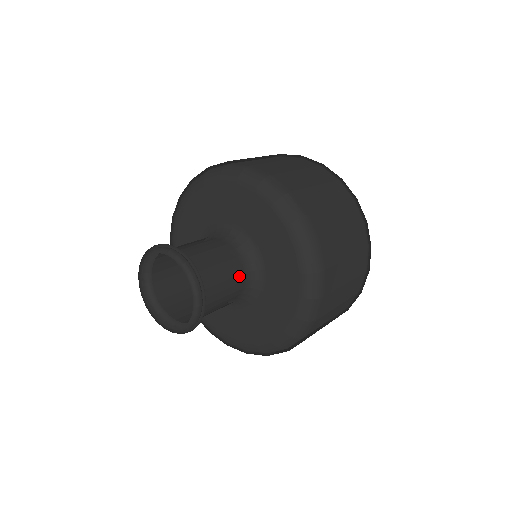
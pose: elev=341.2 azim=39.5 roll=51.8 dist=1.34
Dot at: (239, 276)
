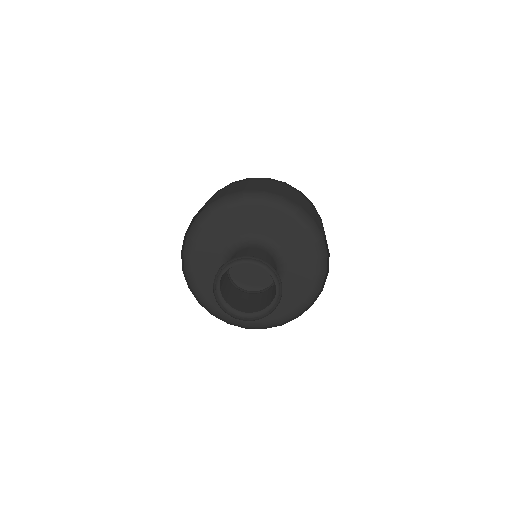
Dot at: occluded
